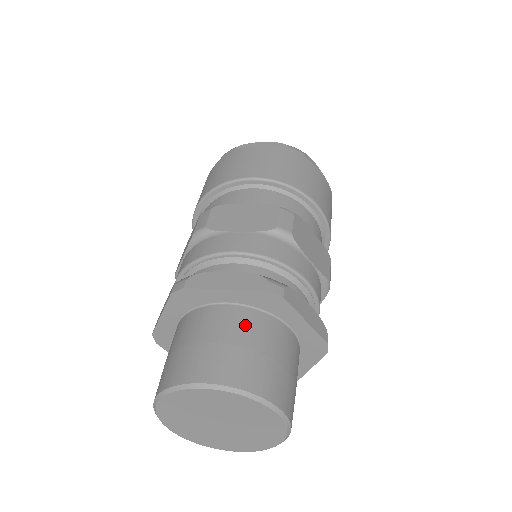
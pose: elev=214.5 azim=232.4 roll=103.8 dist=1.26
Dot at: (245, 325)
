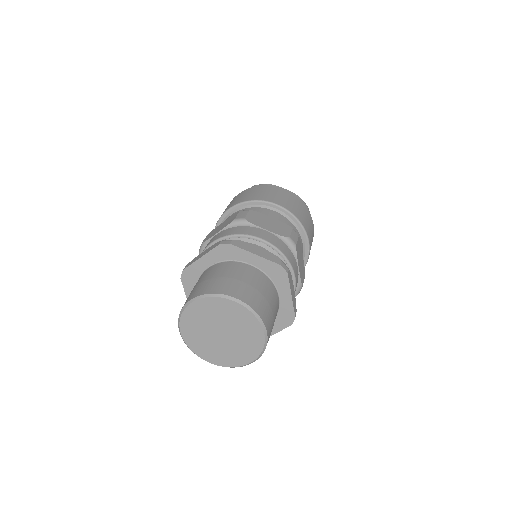
Dot at: (216, 270)
